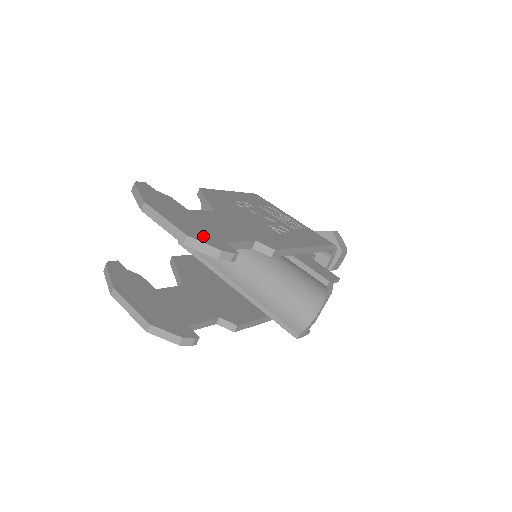
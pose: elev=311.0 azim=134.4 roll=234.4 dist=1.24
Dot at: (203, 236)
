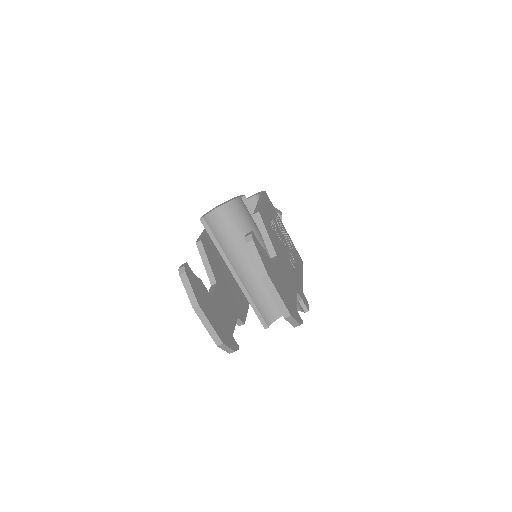
Dot at: (292, 310)
